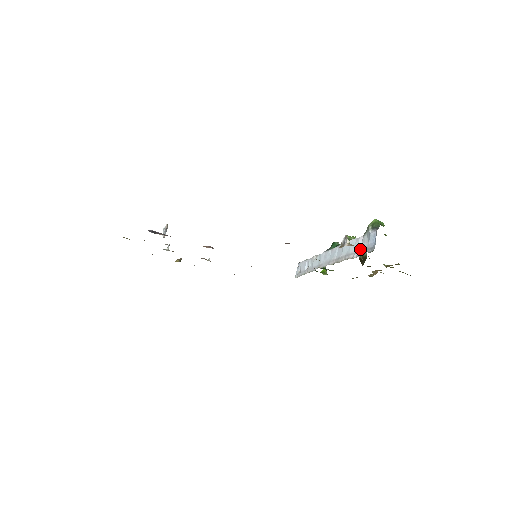
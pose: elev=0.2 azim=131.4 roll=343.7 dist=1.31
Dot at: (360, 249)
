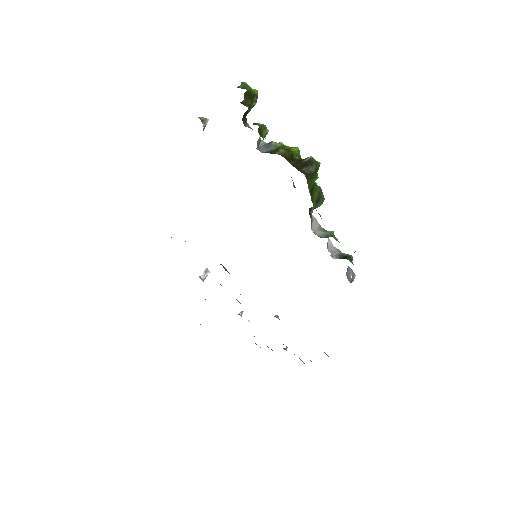
Dot at: occluded
